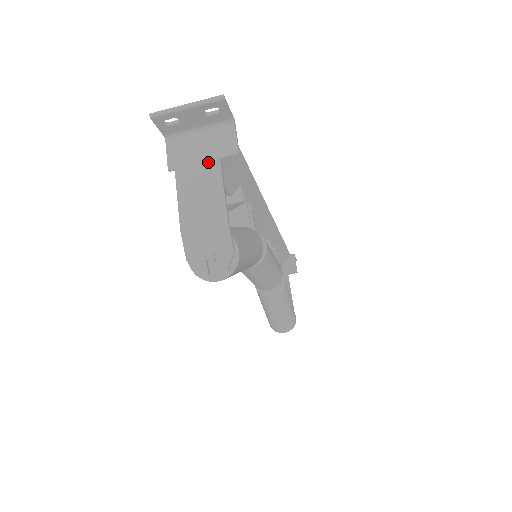
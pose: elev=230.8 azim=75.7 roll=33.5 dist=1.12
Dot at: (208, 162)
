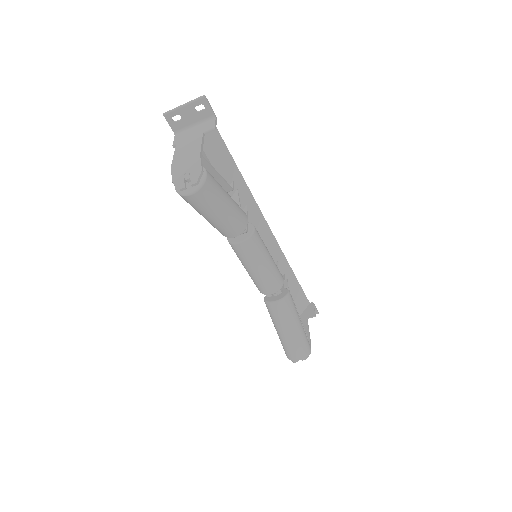
Dot at: (196, 136)
